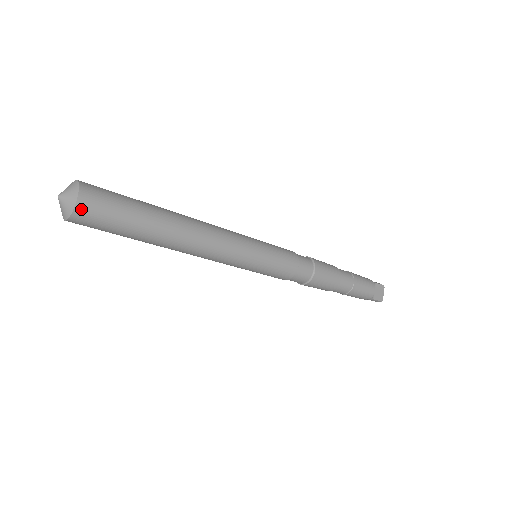
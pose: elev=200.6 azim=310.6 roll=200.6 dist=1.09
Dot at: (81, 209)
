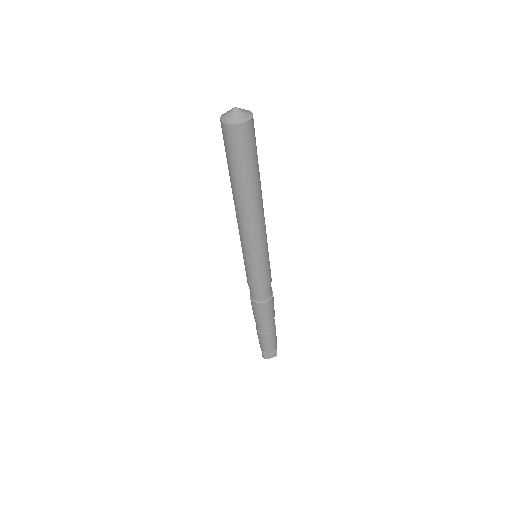
Dot at: (234, 129)
